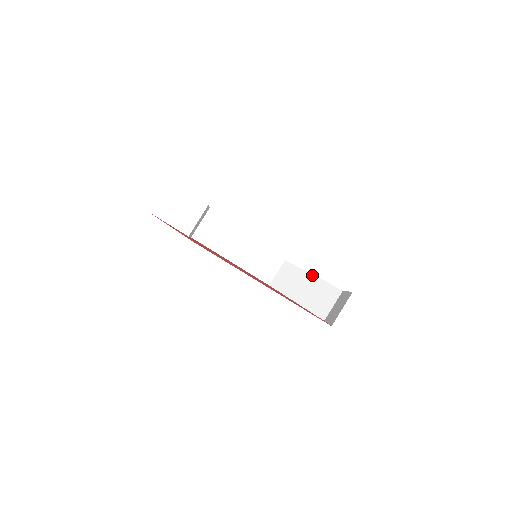
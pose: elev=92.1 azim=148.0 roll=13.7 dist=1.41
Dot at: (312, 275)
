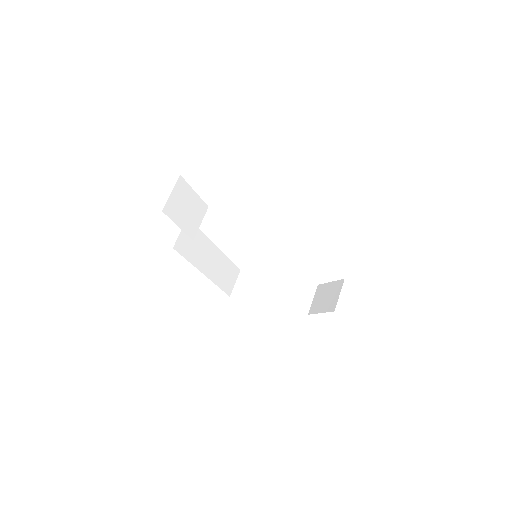
Dot at: (278, 278)
